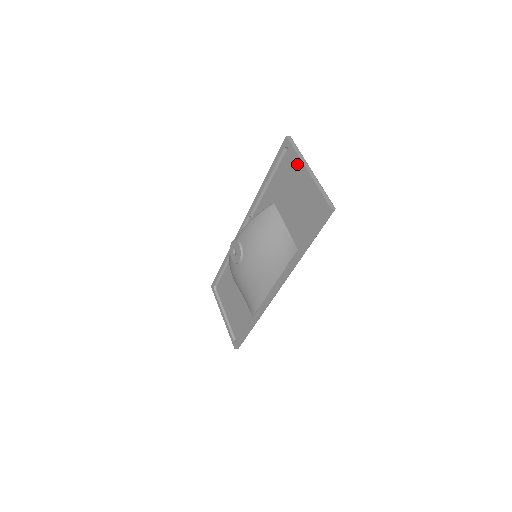
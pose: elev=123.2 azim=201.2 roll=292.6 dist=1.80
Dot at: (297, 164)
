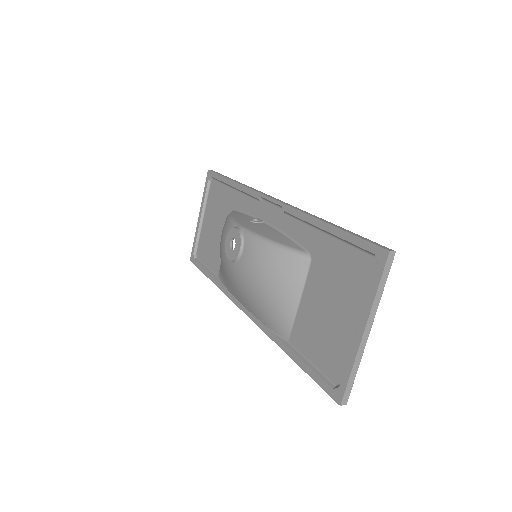
Dot at: (365, 296)
